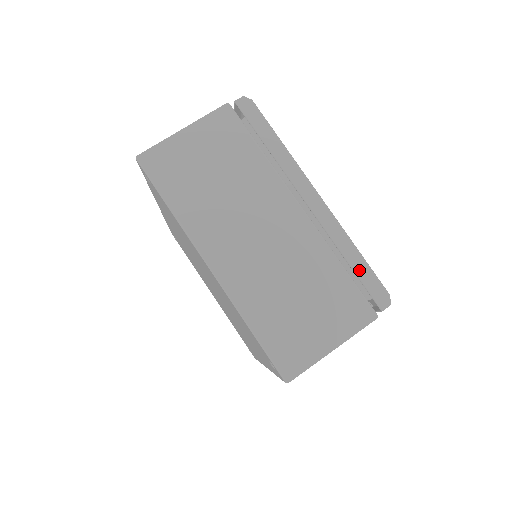
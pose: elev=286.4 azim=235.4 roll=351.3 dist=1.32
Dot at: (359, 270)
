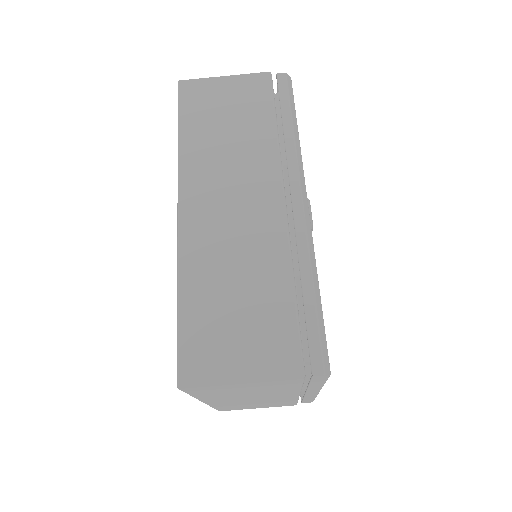
Dot at: (306, 400)
